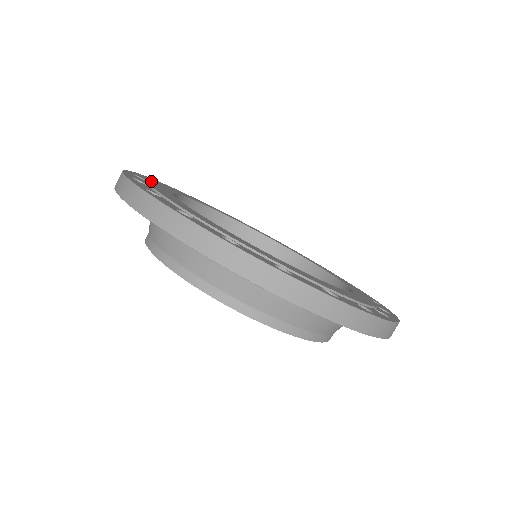
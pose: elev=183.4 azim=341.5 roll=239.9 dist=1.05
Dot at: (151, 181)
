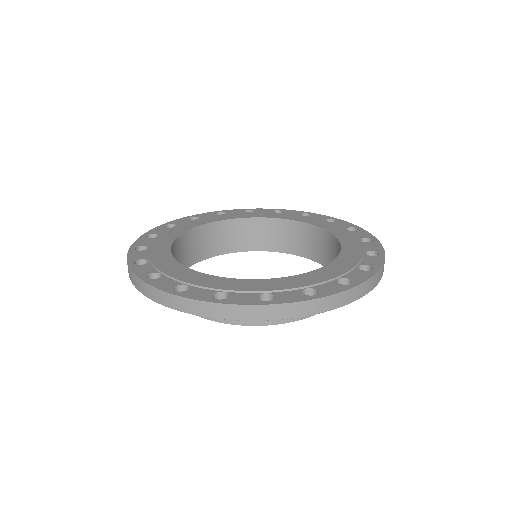
Dot at: (163, 271)
